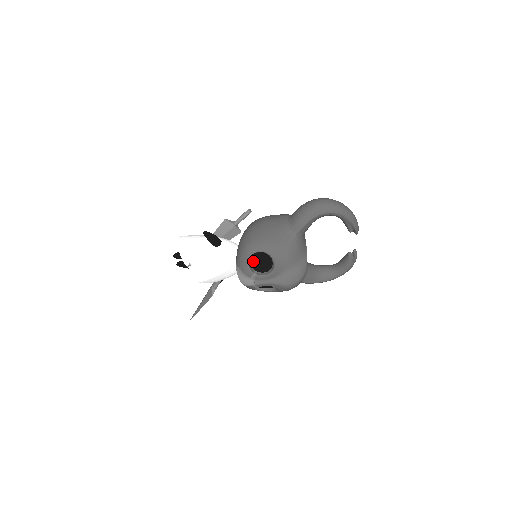
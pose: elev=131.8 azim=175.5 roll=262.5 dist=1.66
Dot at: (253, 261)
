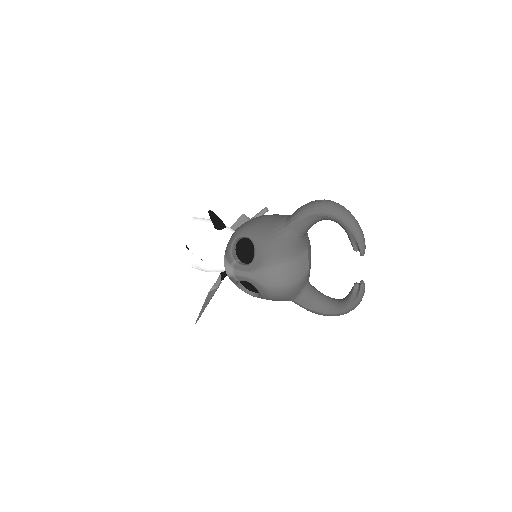
Dot at: (239, 248)
